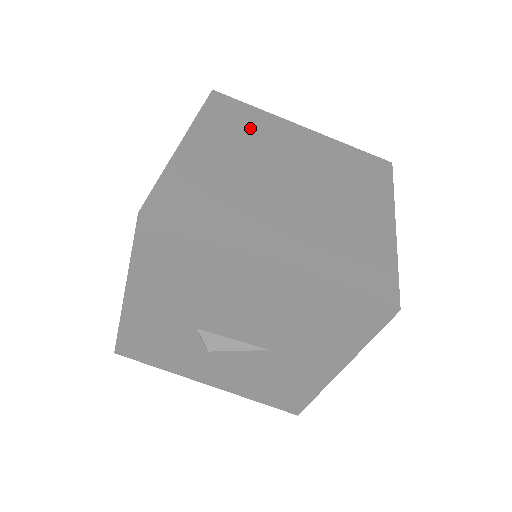
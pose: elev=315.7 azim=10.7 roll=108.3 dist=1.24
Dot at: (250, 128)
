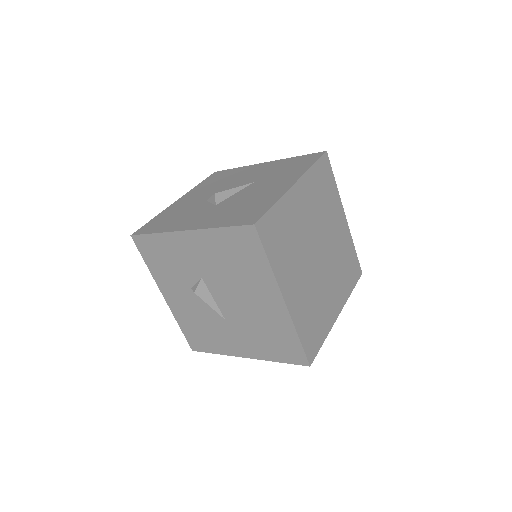
Dot at: (325, 198)
